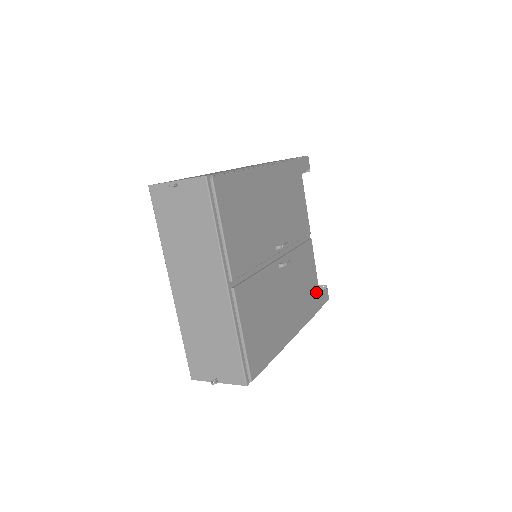
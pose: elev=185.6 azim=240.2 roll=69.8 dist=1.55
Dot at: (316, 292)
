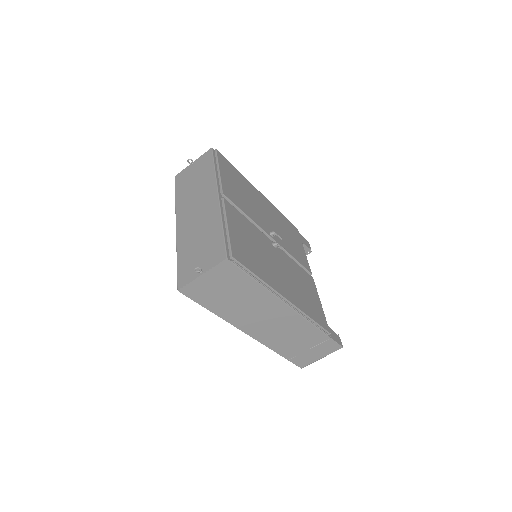
Dot at: (321, 314)
